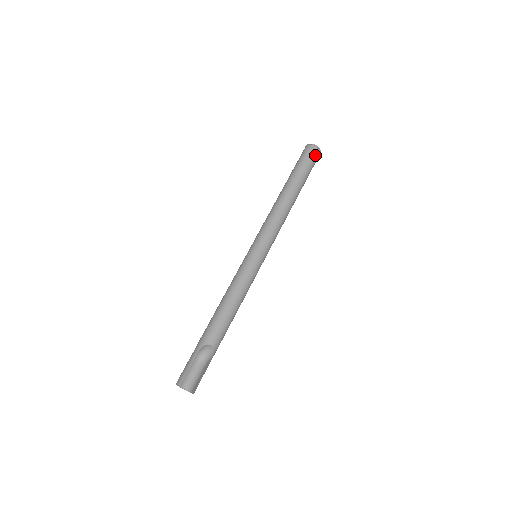
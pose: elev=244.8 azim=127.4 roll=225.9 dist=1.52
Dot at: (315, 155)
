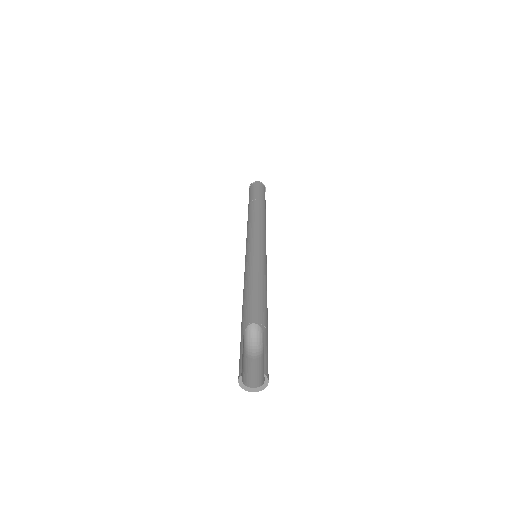
Dot at: (259, 186)
